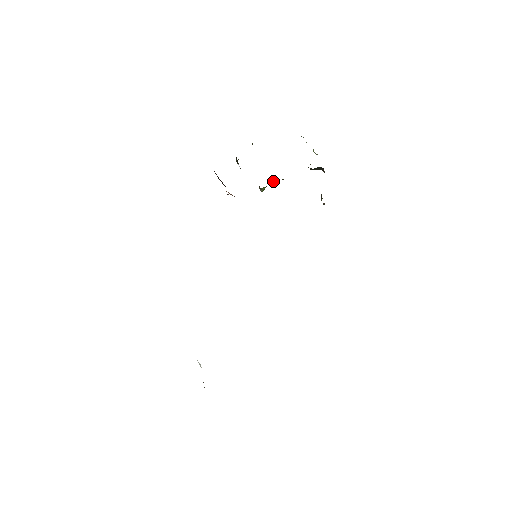
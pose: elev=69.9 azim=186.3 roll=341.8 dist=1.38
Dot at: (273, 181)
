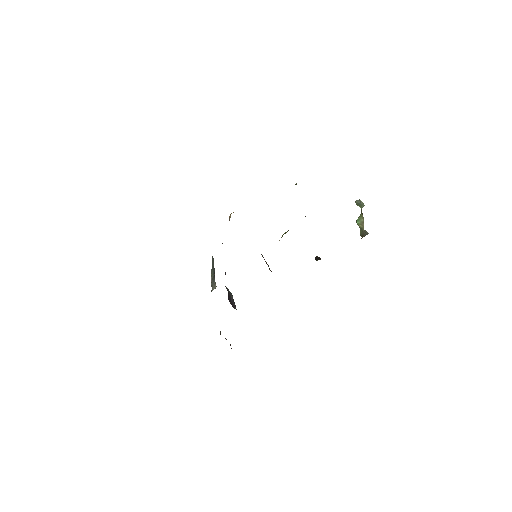
Dot at: occluded
